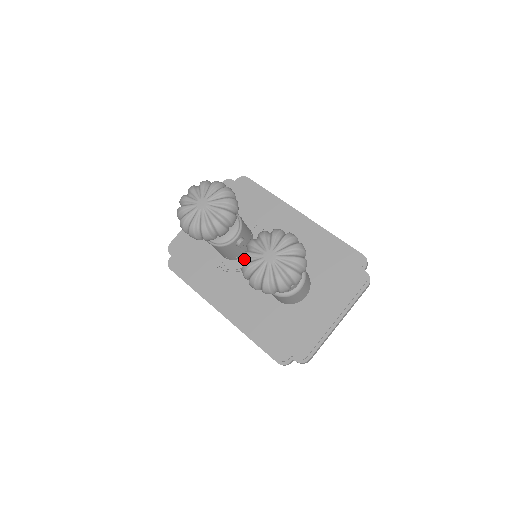
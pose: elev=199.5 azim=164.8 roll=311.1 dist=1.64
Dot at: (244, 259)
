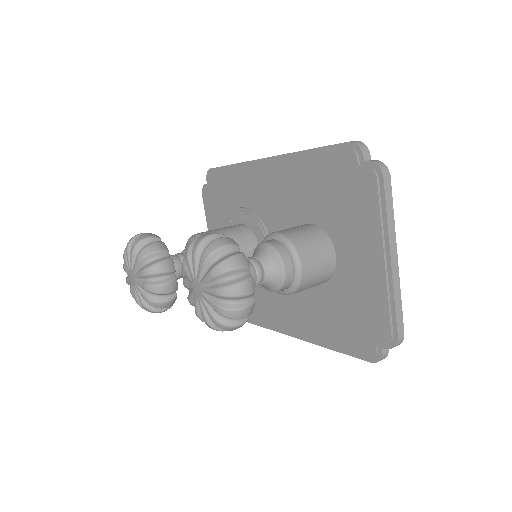
Dot at: occluded
